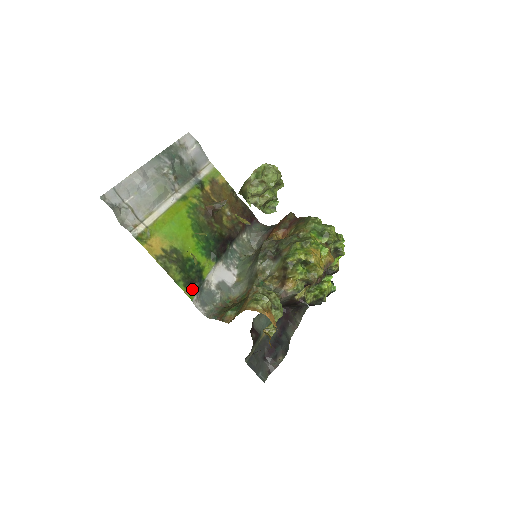
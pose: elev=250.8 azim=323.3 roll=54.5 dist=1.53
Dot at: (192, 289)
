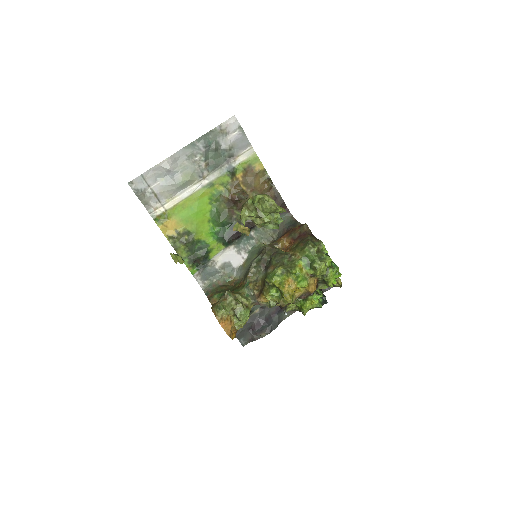
Dot at: (196, 266)
